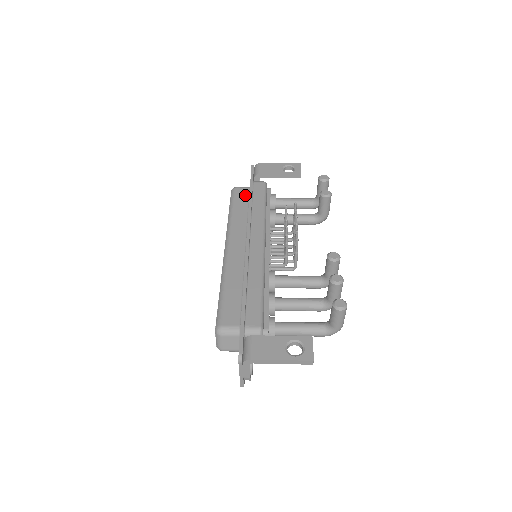
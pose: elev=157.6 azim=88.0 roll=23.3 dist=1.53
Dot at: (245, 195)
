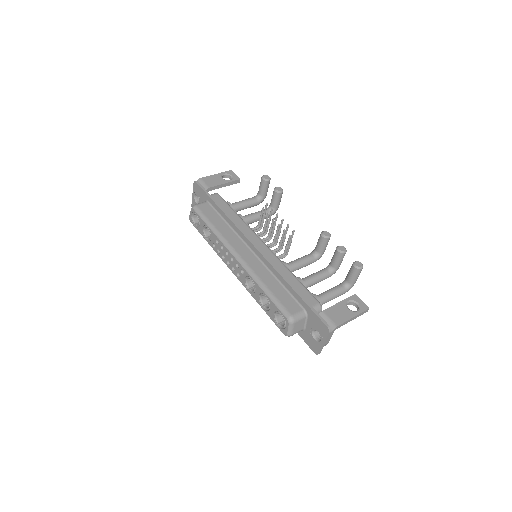
Dot at: (210, 209)
